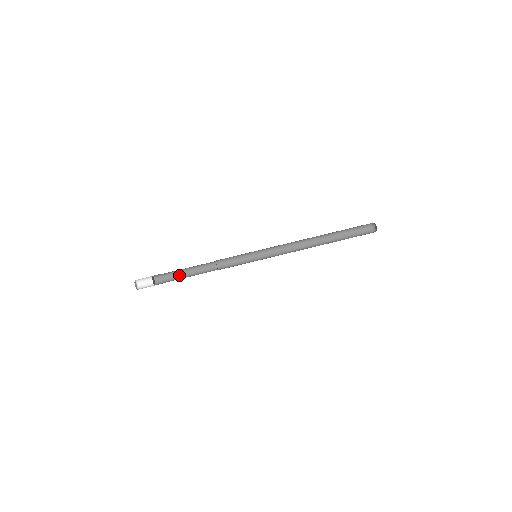
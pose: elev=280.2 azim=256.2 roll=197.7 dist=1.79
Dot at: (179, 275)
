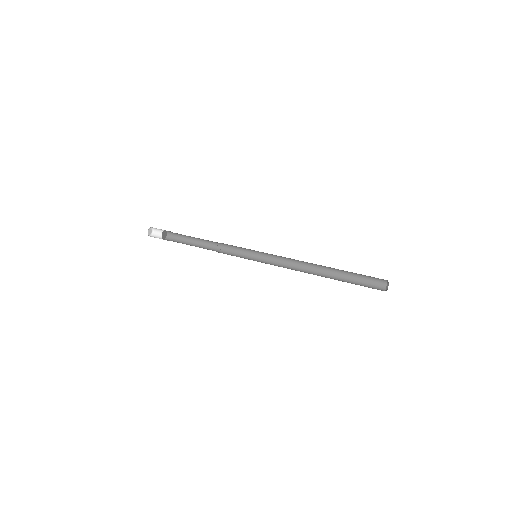
Dot at: (187, 241)
